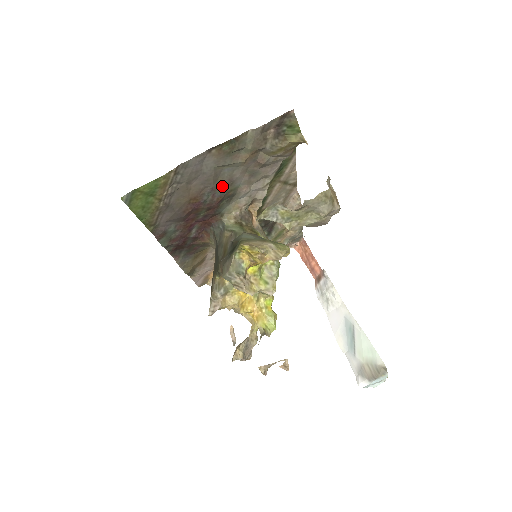
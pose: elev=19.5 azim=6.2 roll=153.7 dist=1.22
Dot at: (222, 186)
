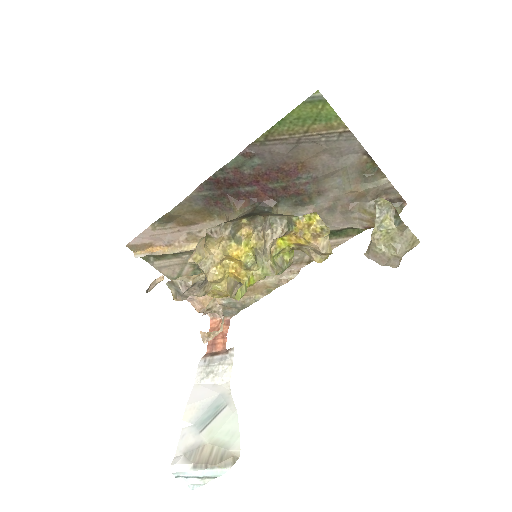
Dot at: (317, 186)
